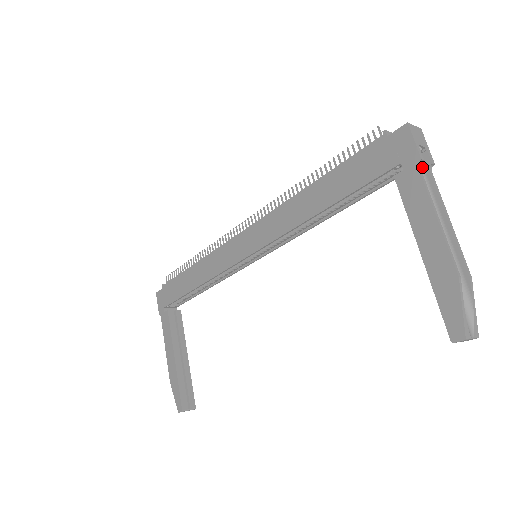
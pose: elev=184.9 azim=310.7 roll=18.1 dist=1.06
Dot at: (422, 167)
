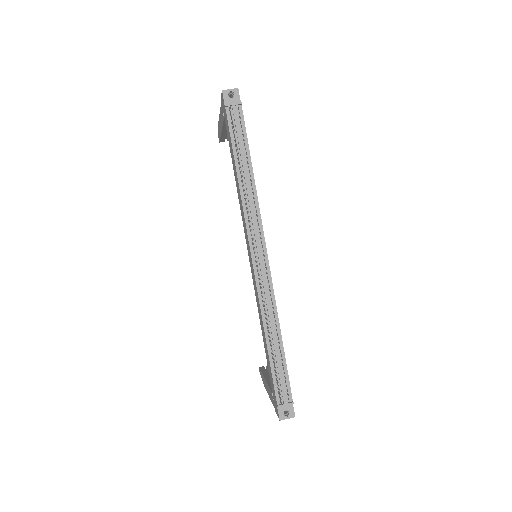
Dot at: occluded
